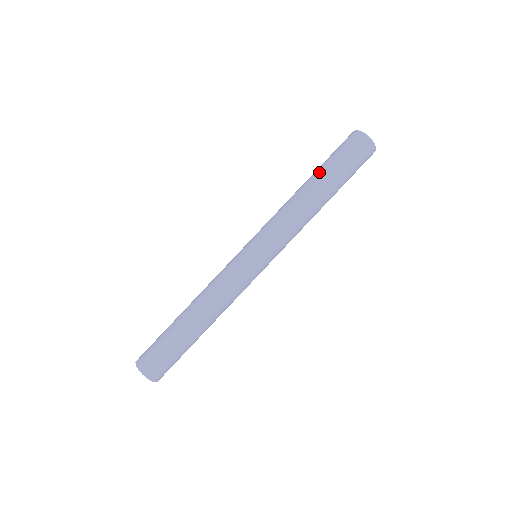
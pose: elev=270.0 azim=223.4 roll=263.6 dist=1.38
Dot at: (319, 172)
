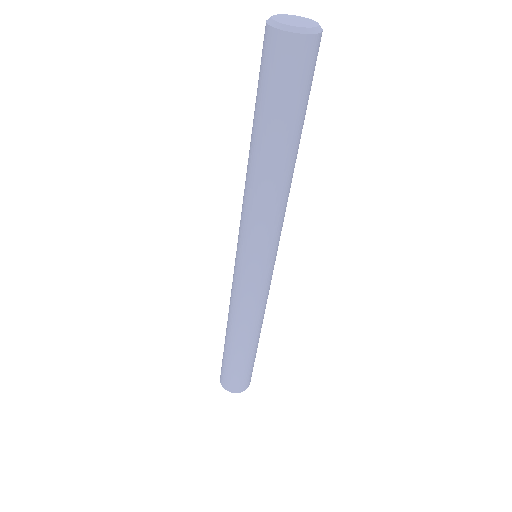
Dot at: (261, 133)
